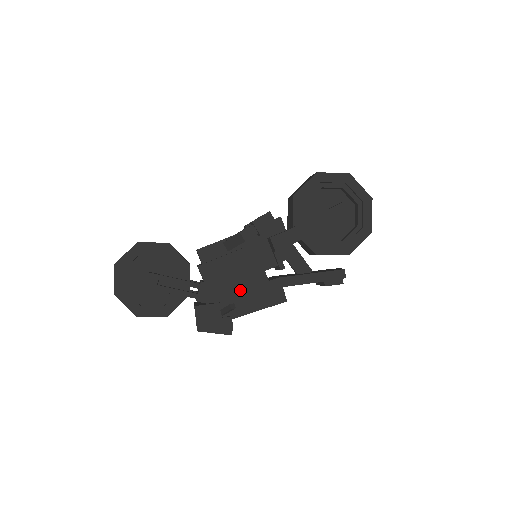
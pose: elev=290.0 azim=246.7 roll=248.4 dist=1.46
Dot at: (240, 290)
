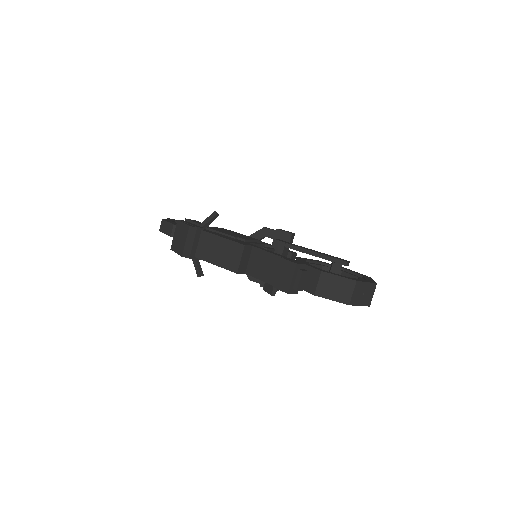
Dot at: (227, 233)
